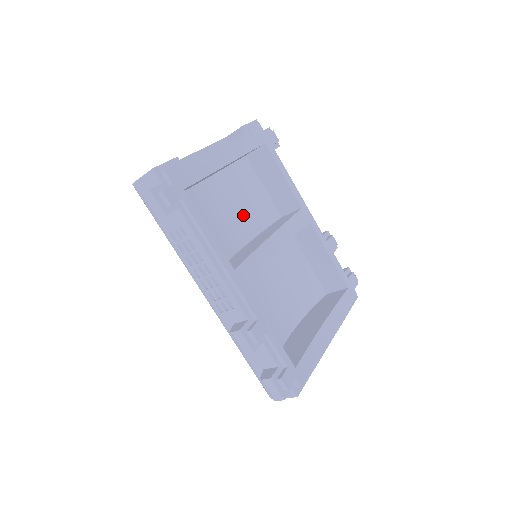
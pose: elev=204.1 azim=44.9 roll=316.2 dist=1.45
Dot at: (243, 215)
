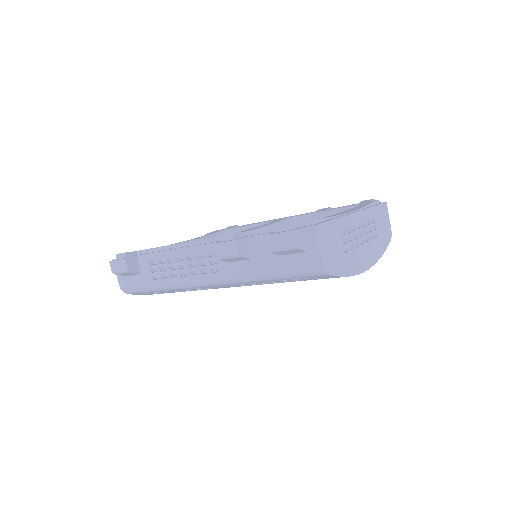
Dot at: occluded
